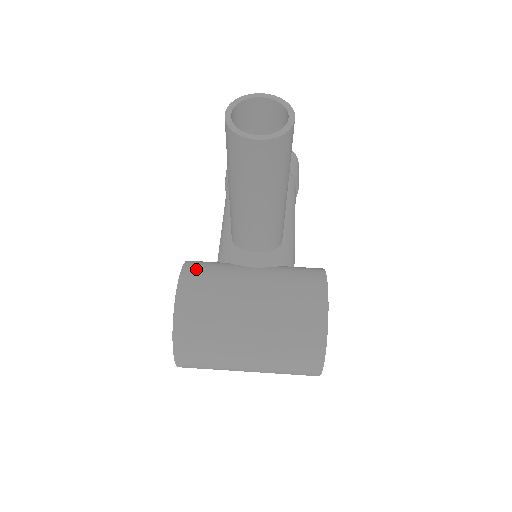
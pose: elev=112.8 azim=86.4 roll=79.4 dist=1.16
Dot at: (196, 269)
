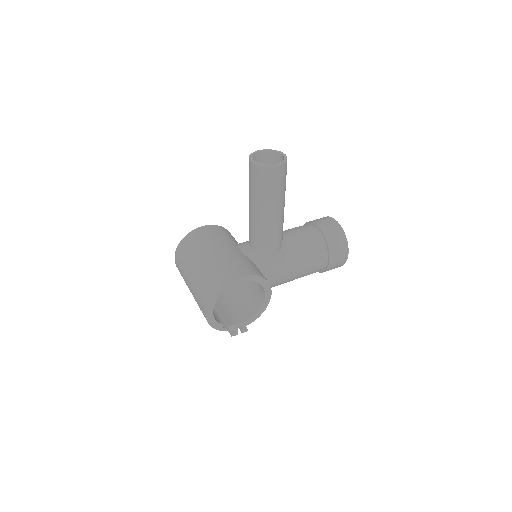
Dot at: (220, 229)
